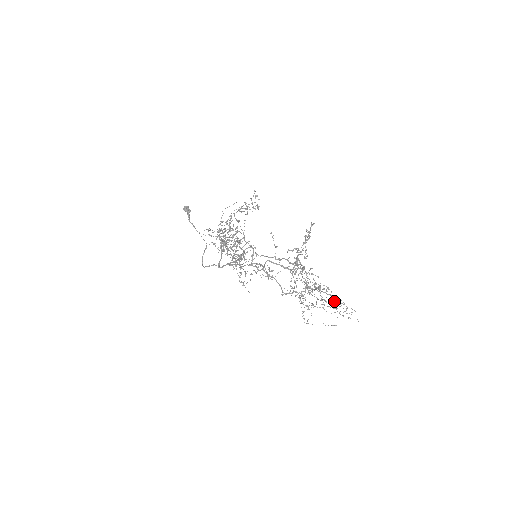
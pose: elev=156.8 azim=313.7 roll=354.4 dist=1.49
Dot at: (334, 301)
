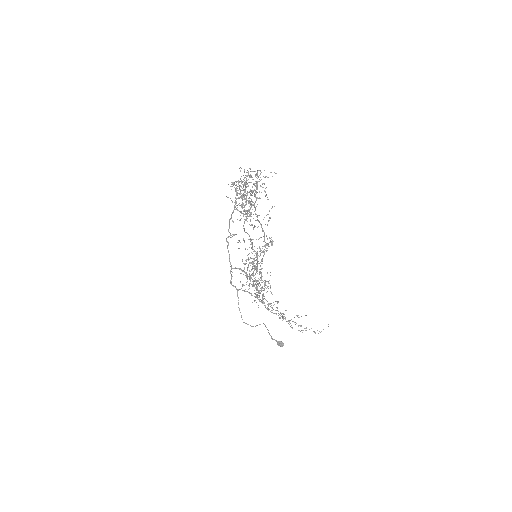
Dot at: (248, 175)
